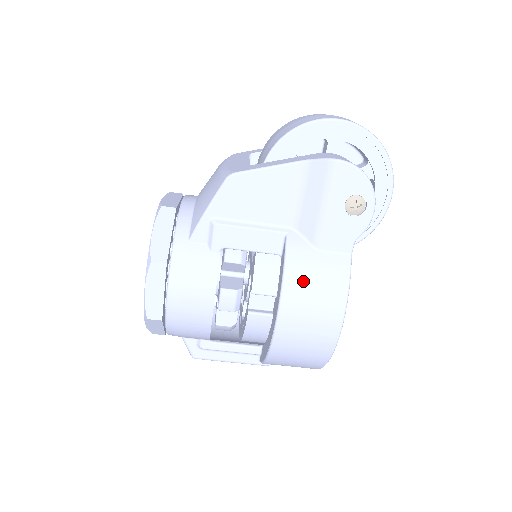
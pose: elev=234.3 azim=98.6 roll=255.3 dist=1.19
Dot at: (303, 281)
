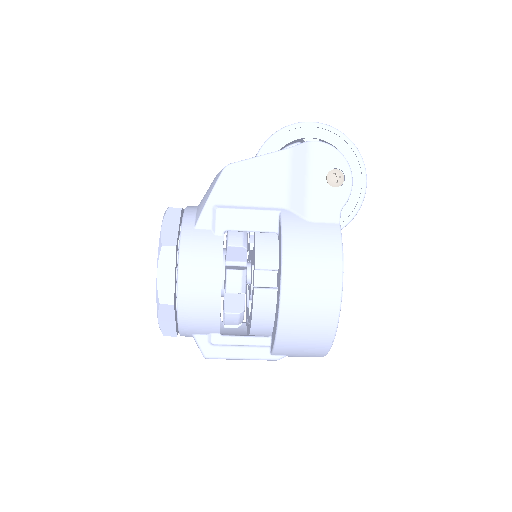
Dot at: (300, 246)
